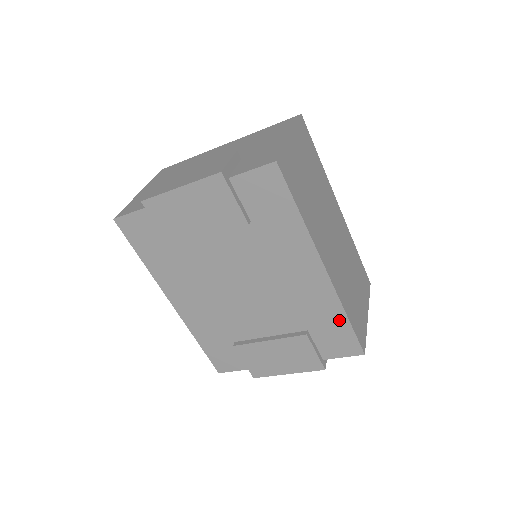
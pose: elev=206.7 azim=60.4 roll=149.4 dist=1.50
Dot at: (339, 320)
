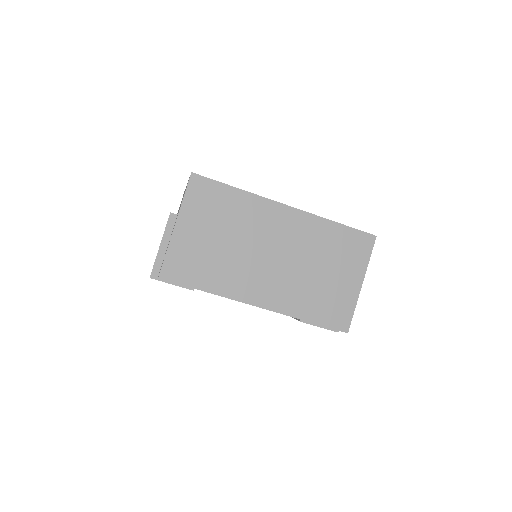
Dot at: occluded
